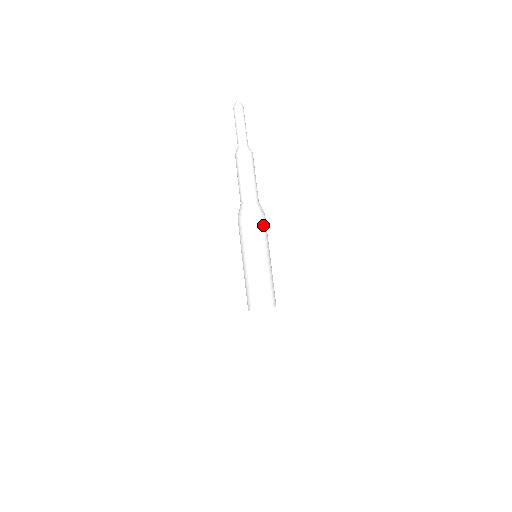
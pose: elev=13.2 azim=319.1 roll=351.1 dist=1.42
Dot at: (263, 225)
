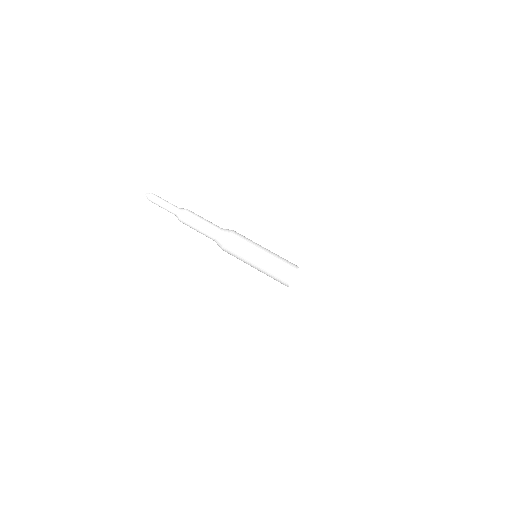
Dot at: (237, 239)
